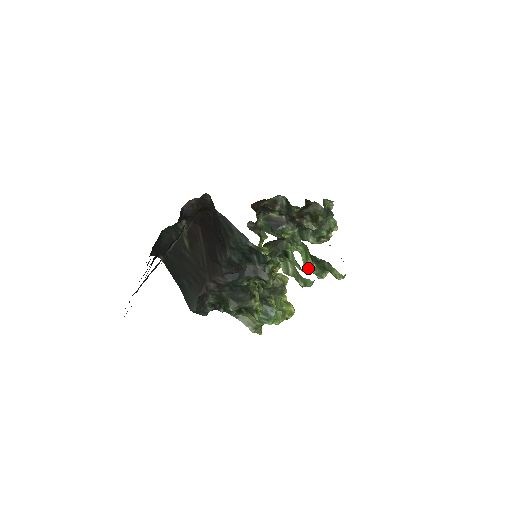
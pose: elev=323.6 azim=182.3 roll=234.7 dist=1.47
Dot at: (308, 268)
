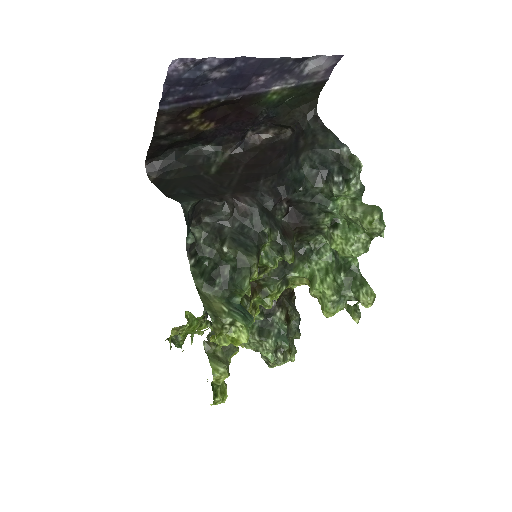
Dot at: (324, 285)
